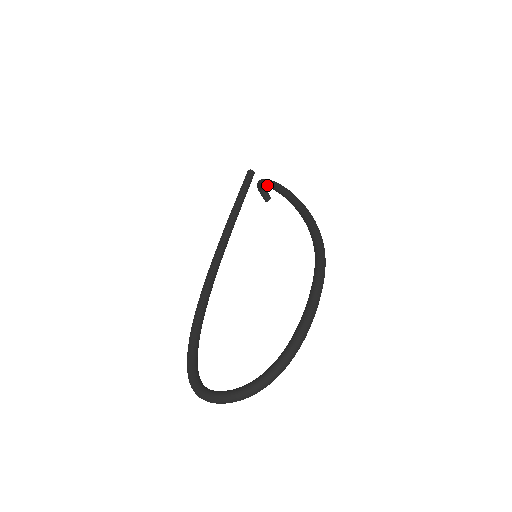
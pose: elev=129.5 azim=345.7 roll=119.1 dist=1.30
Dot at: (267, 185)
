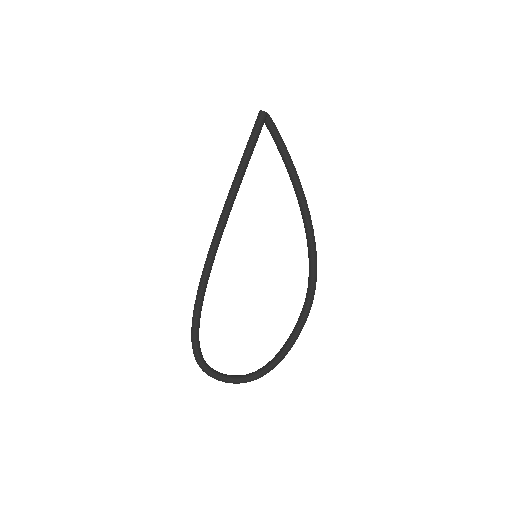
Dot at: (279, 152)
